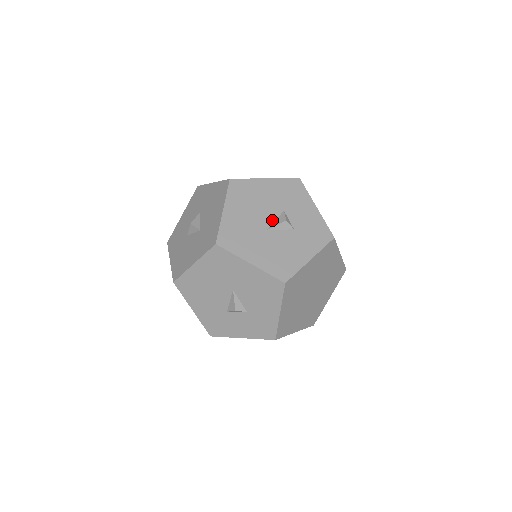
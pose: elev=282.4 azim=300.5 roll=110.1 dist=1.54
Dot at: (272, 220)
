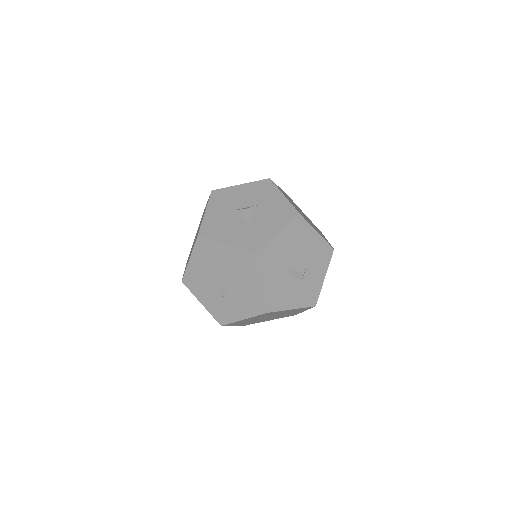
Dot at: (296, 265)
